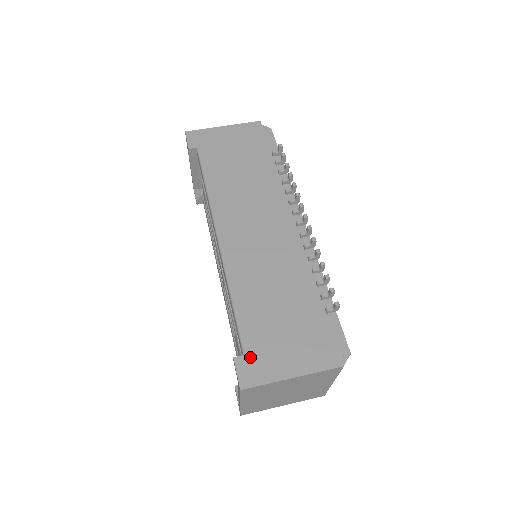
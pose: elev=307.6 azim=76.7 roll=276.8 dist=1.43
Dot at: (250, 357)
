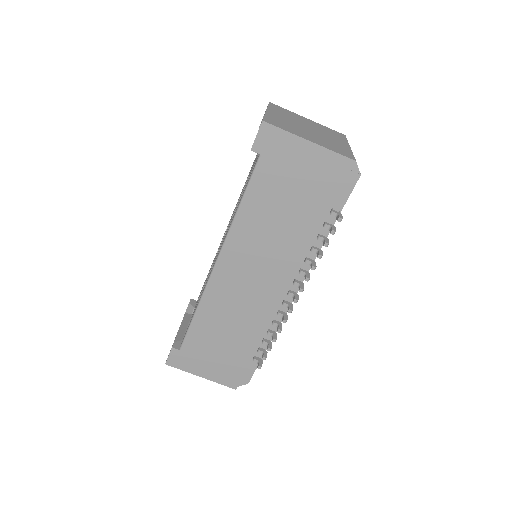
Dot at: (183, 353)
